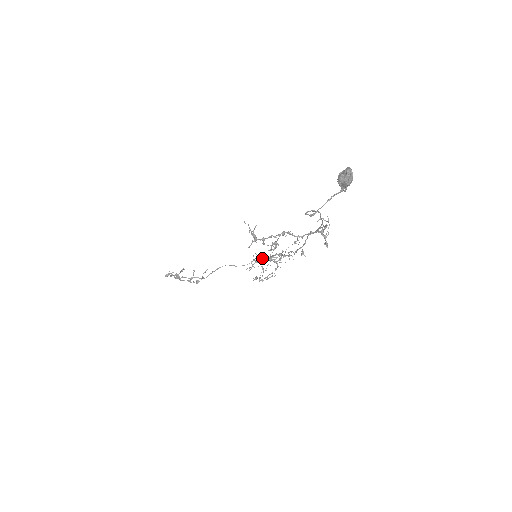
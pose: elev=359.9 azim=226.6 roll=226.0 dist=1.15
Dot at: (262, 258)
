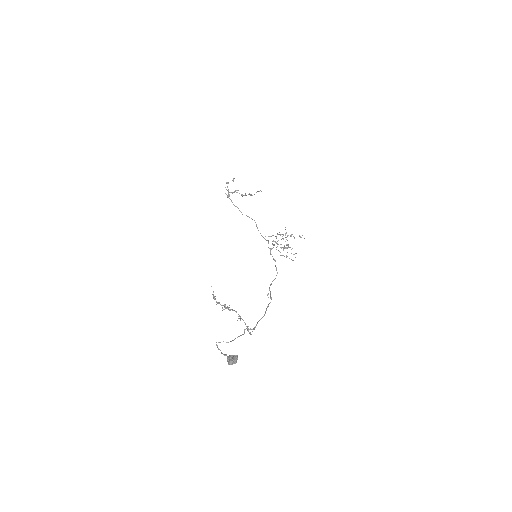
Dot at: (270, 248)
